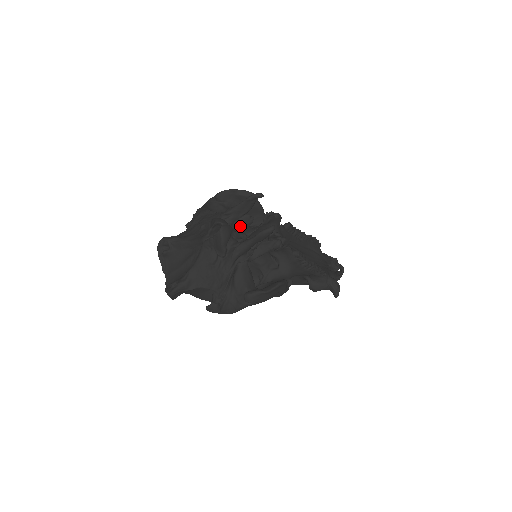
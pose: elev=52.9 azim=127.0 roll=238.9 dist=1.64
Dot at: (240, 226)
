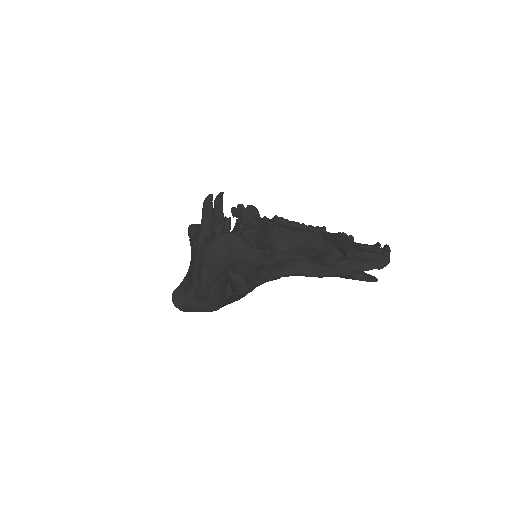
Dot at: occluded
